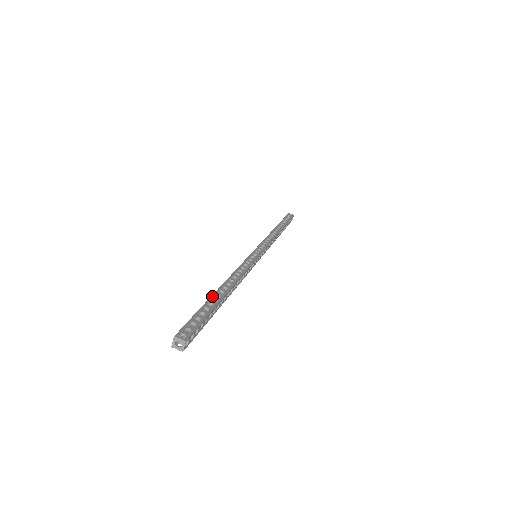
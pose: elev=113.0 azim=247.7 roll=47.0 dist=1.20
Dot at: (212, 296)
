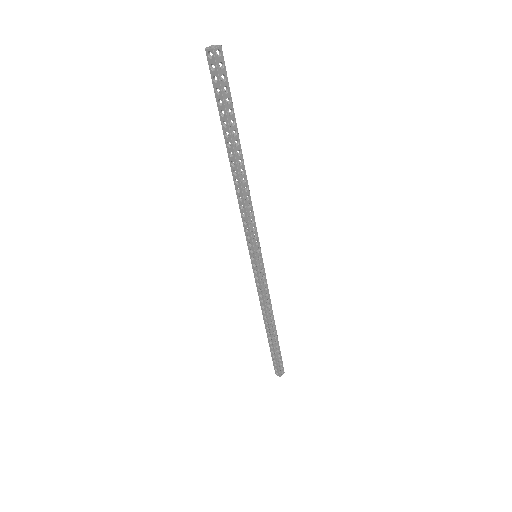
Dot at: (232, 134)
